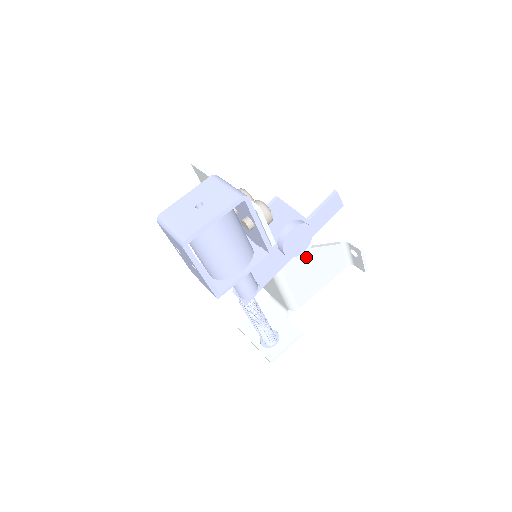
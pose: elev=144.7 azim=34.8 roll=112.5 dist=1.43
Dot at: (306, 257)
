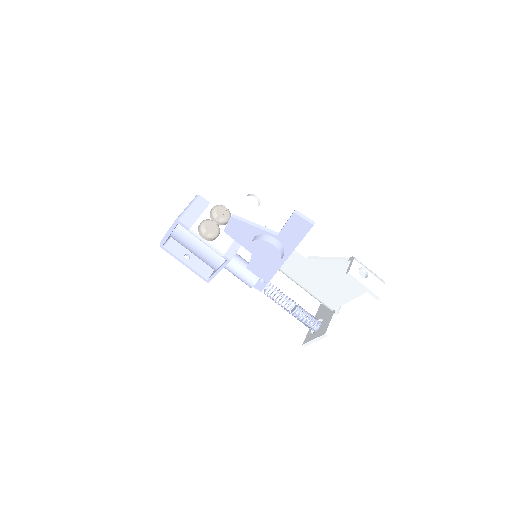
Dot at: (306, 266)
